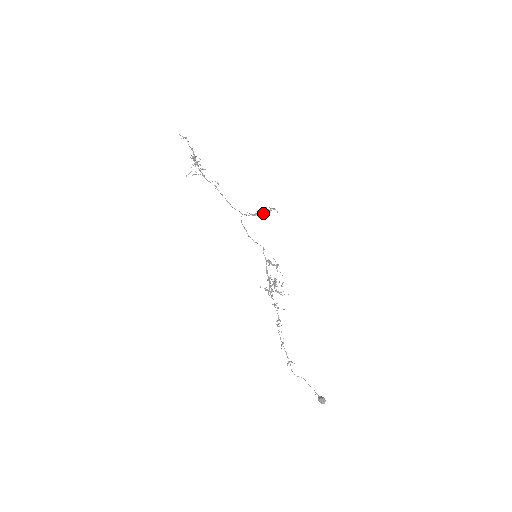
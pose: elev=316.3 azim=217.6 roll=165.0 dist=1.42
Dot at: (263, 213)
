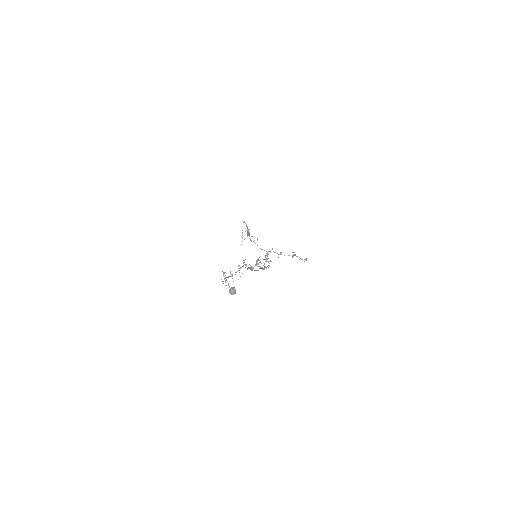
Dot at: occluded
